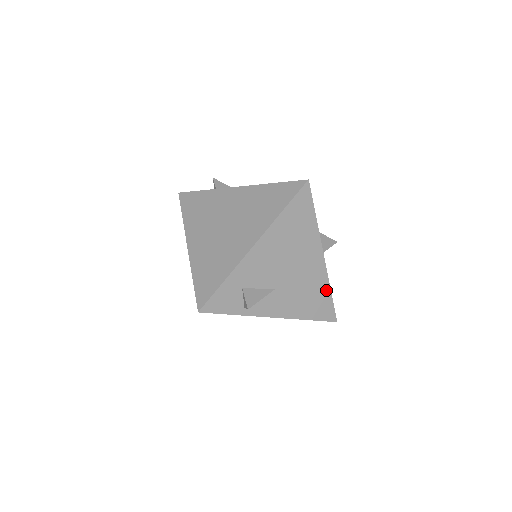
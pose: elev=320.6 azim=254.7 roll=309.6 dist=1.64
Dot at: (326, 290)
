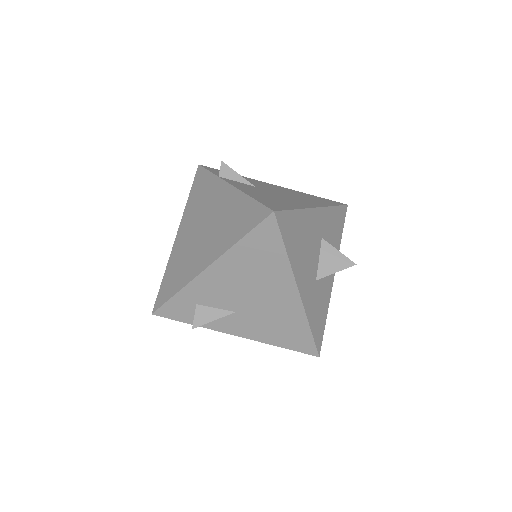
Dot at: (303, 325)
